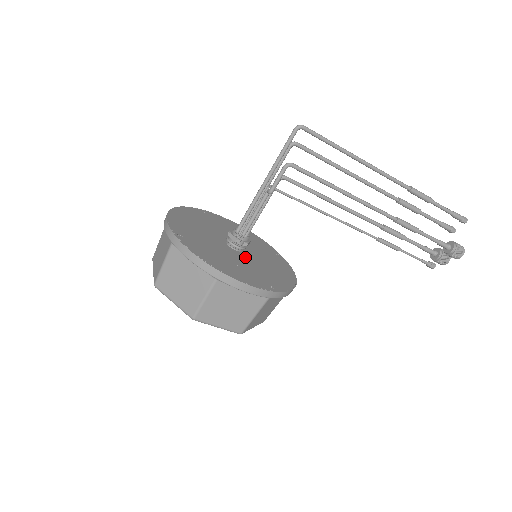
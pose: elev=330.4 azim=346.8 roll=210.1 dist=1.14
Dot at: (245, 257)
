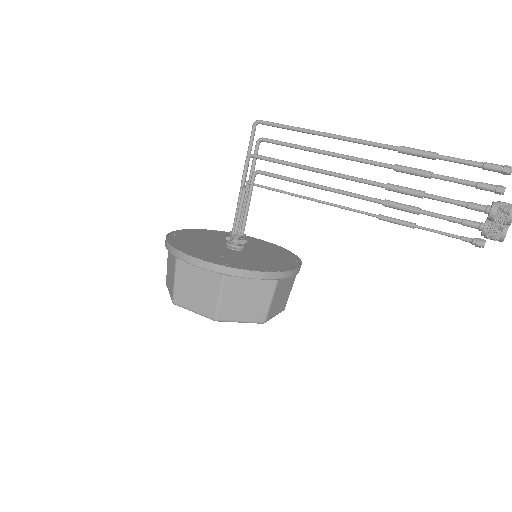
Dot at: (234, 252)
